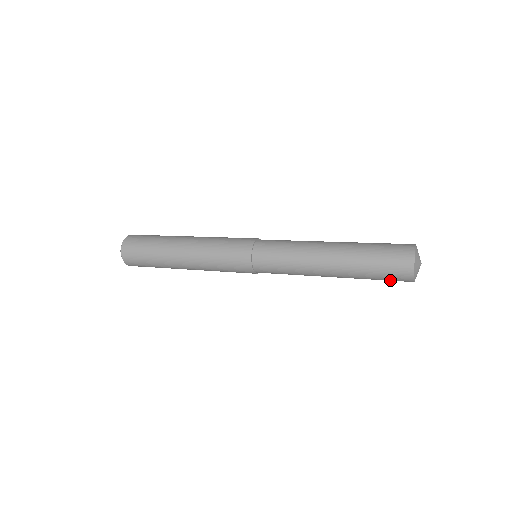
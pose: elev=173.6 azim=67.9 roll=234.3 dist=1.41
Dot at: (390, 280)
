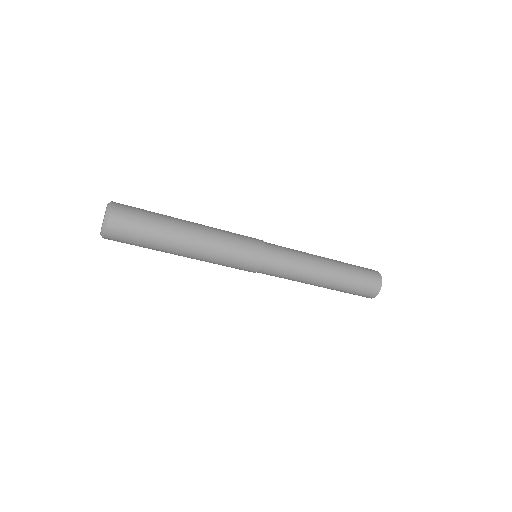
Dot at: (359, 294)
